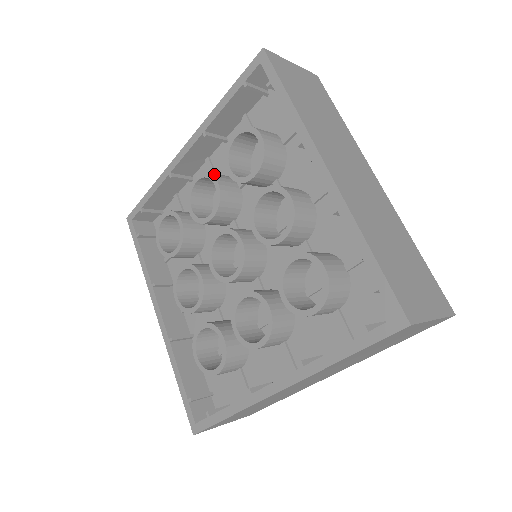
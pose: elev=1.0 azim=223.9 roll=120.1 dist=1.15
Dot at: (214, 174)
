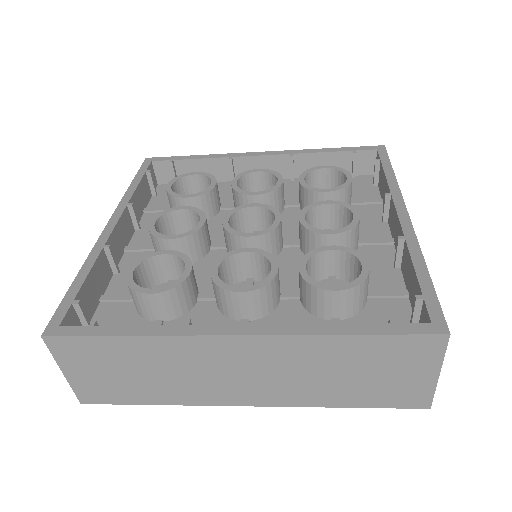
Dot at: (169, 211)
